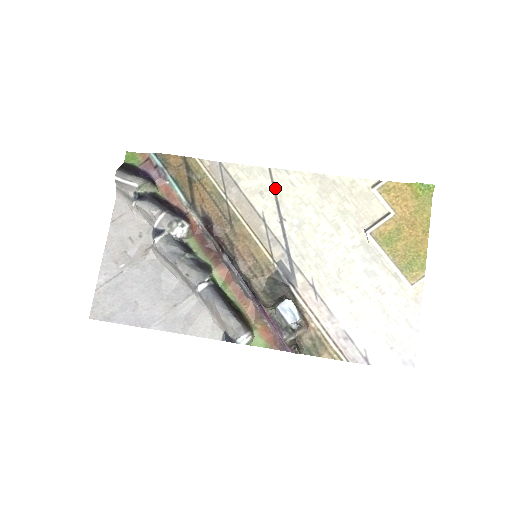
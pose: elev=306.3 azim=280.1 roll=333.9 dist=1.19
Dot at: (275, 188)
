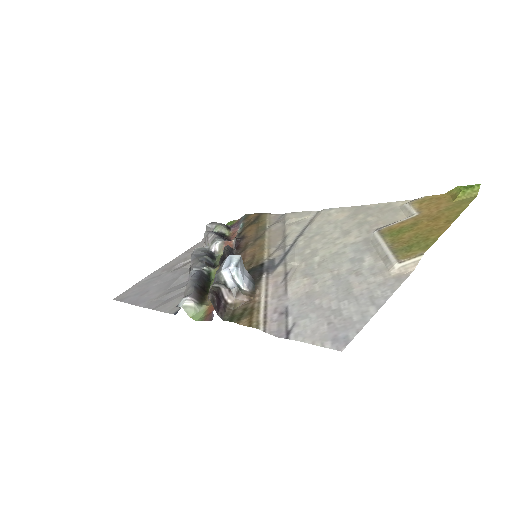
Dot at: (312, 219)
